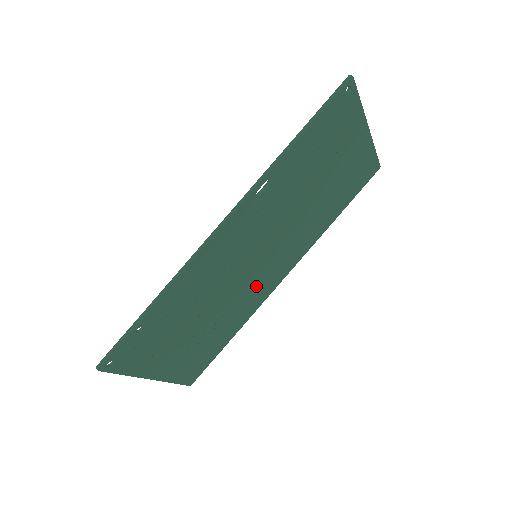
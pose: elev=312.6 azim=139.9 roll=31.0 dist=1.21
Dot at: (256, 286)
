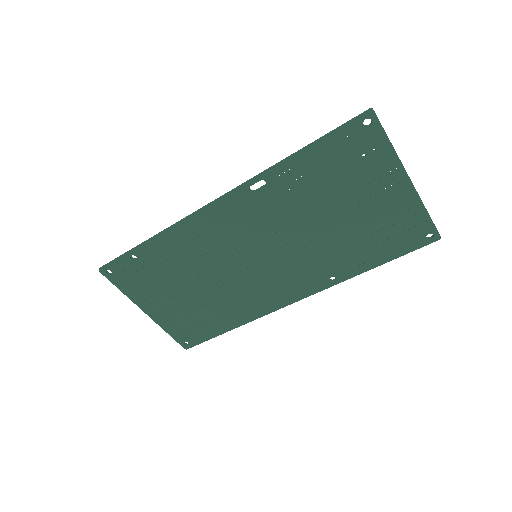
Dot at: (258, 289)
